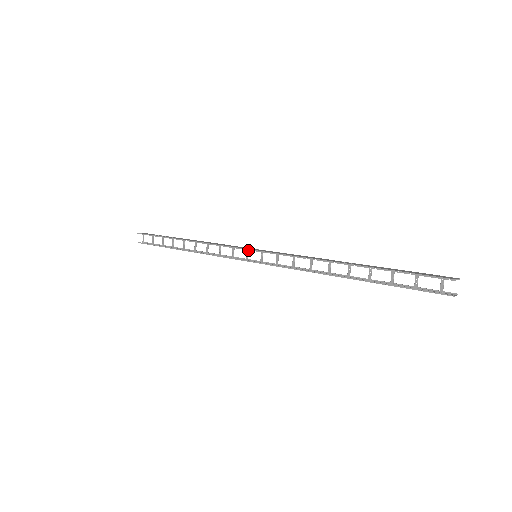
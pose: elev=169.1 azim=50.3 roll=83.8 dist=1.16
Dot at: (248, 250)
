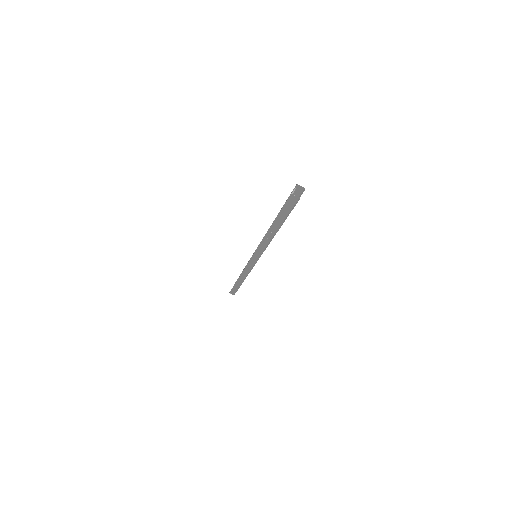
Dot at: occluded
